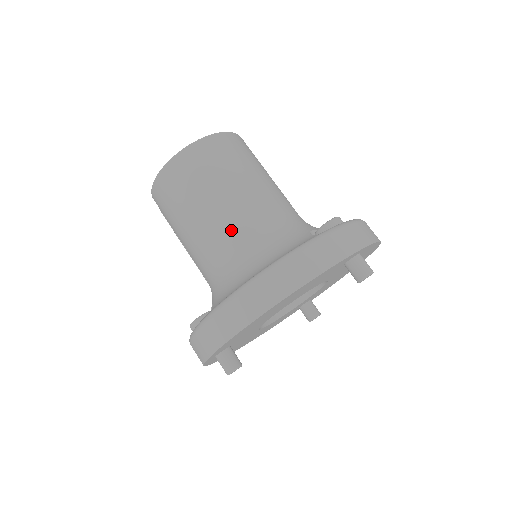
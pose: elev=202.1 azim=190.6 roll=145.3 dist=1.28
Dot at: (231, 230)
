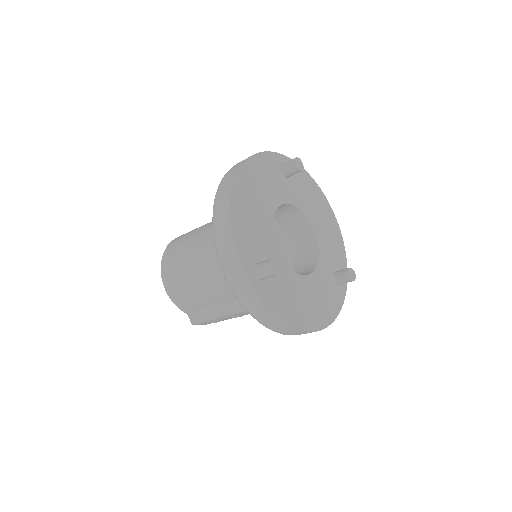
Dot at: (212, 230)
